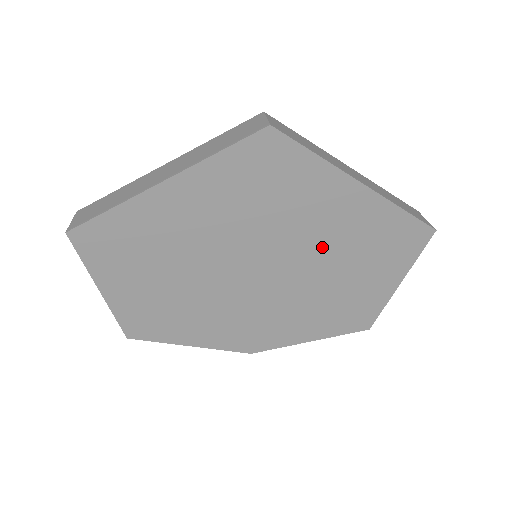
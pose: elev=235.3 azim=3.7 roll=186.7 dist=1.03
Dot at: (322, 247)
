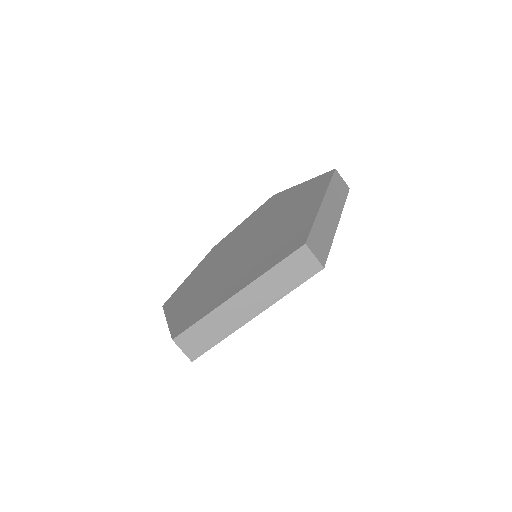
Dot at: occluded
